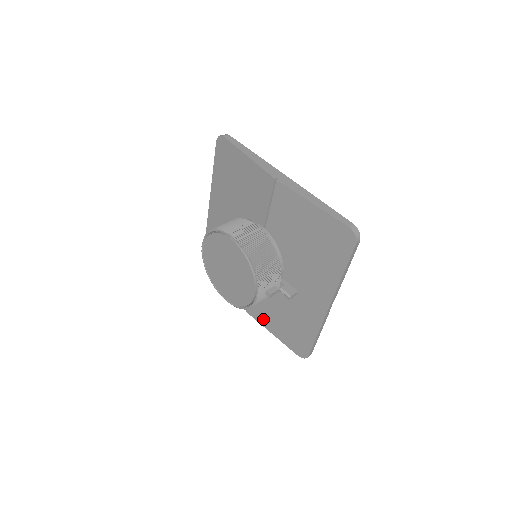
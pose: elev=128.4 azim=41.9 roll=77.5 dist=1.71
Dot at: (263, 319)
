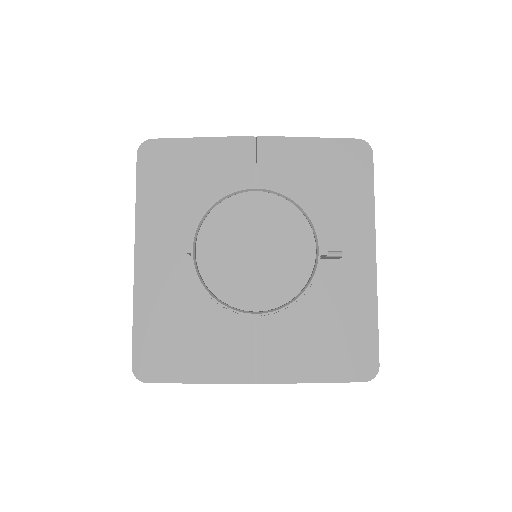
Dot at: (291, 368)
